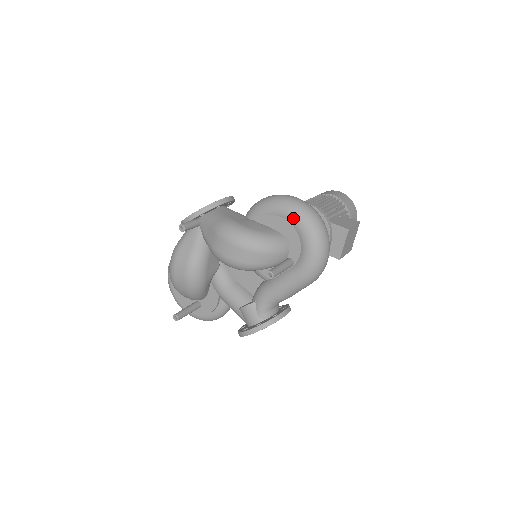
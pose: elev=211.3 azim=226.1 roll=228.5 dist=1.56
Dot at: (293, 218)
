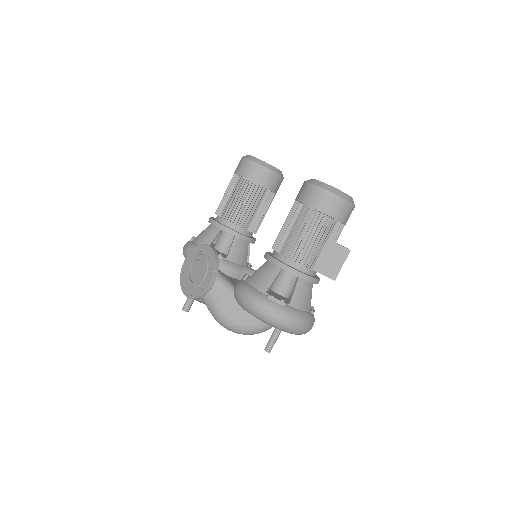
Dot at: occluded
